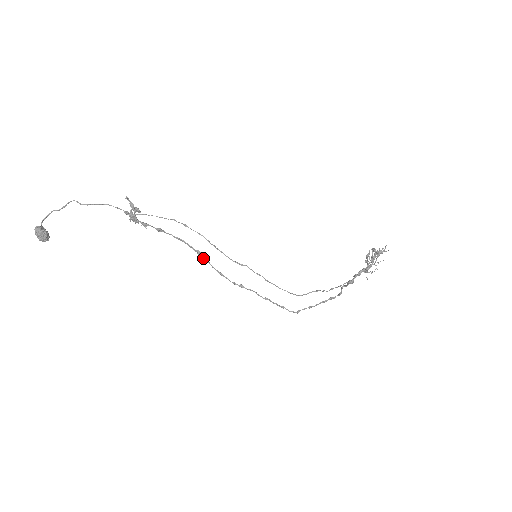
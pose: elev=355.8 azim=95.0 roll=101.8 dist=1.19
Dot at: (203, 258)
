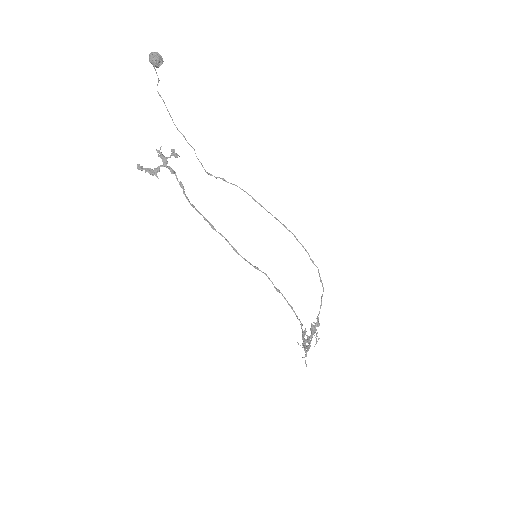
Dot at: occluded
